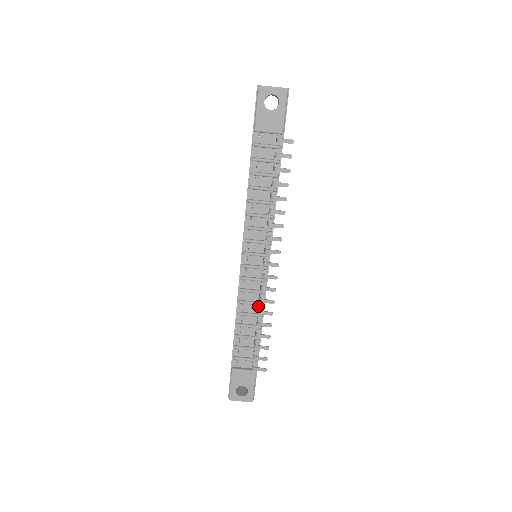
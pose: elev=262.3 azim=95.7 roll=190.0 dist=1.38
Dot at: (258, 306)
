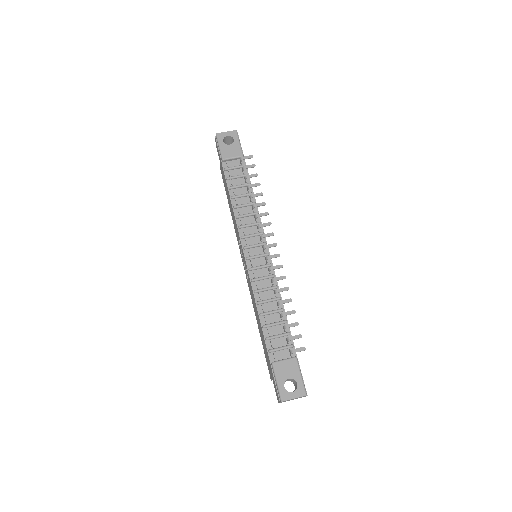
Dot at: (273, 290)
